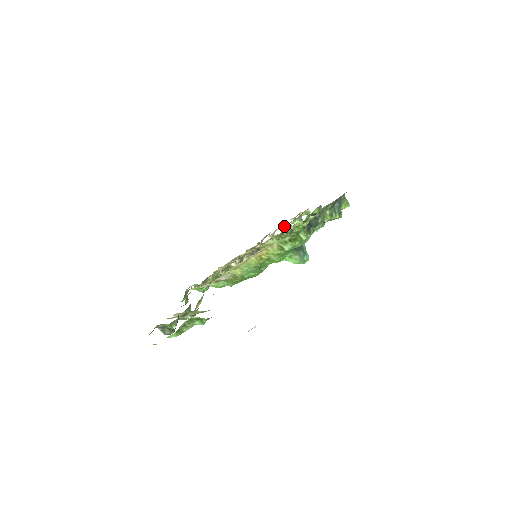
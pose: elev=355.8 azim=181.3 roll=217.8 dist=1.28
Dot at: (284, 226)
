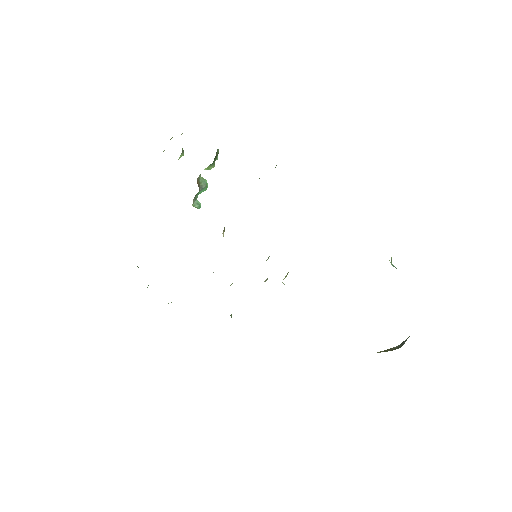
Dot at: occluded
